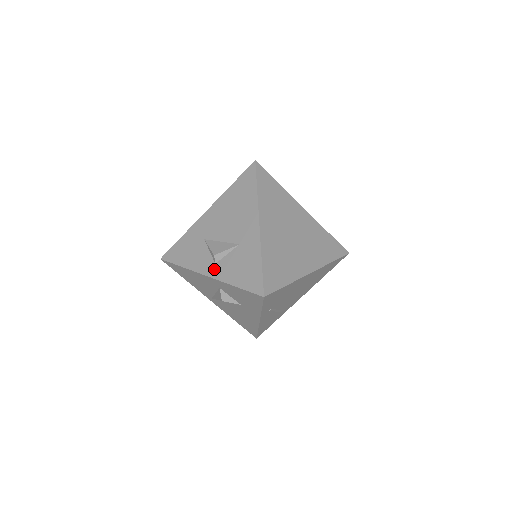
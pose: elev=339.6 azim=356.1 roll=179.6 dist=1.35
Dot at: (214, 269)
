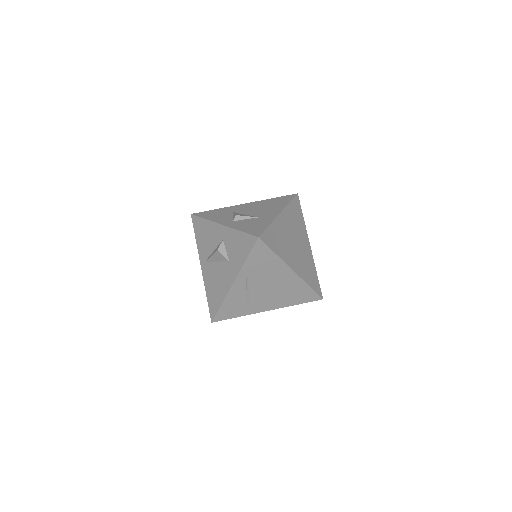
Dot at: (230, 223)
